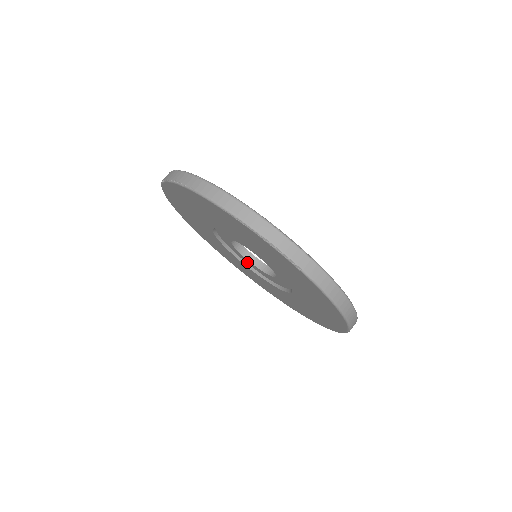
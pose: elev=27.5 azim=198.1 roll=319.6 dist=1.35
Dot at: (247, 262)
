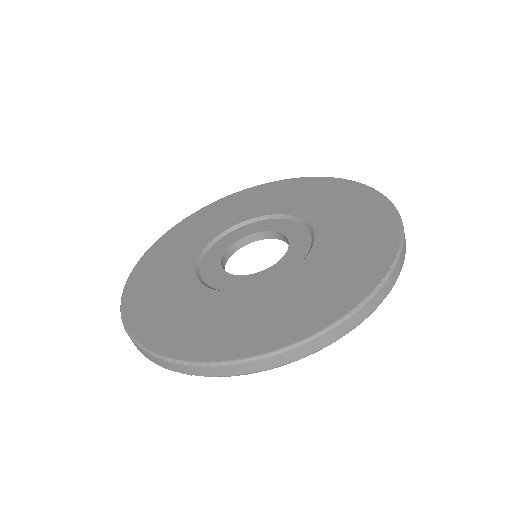
Dot at: occluded
